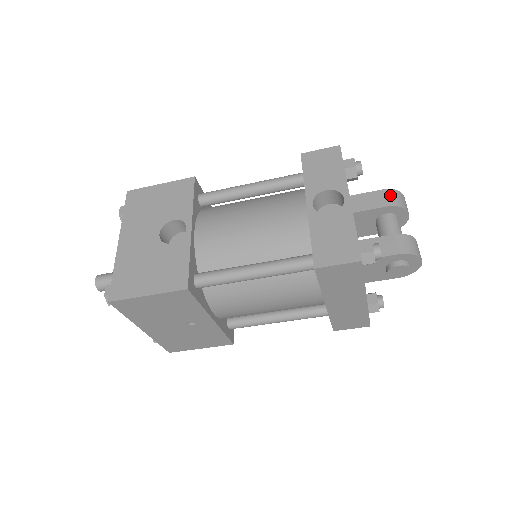
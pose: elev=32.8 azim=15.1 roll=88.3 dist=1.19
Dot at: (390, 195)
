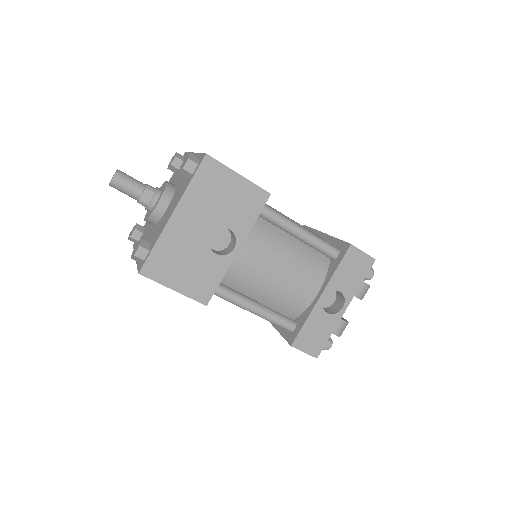
Dot at: (364, 289)
